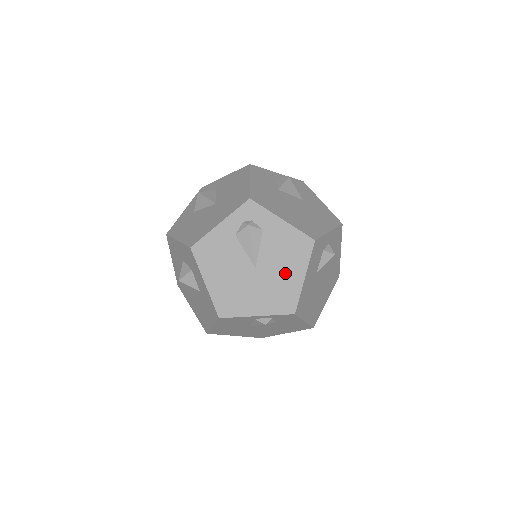
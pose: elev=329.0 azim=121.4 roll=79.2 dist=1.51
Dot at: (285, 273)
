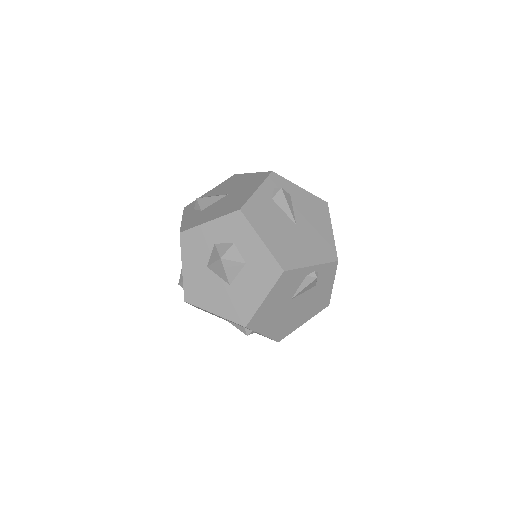
Dot at: (318, 228)
